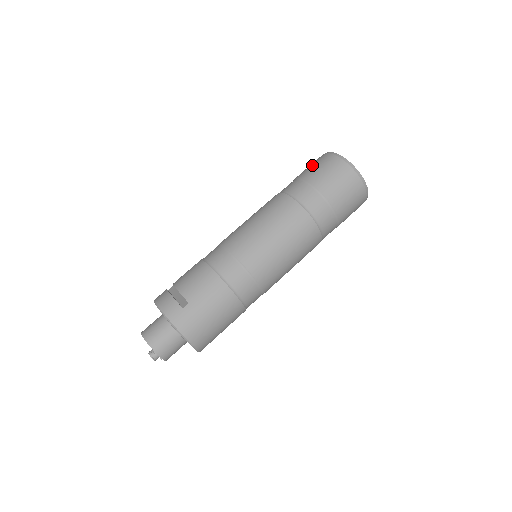
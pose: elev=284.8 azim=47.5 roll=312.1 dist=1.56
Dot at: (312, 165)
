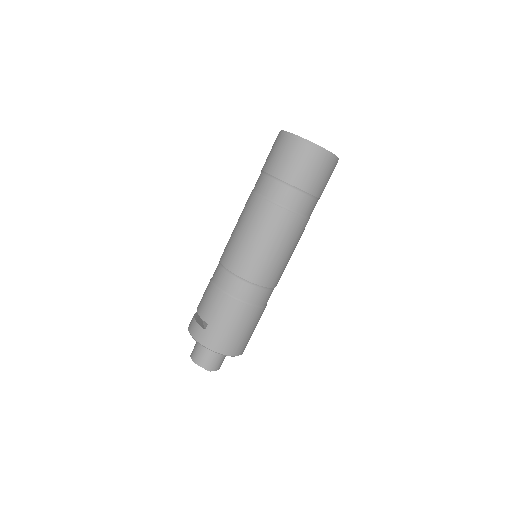
Dot at: (270, 152)
